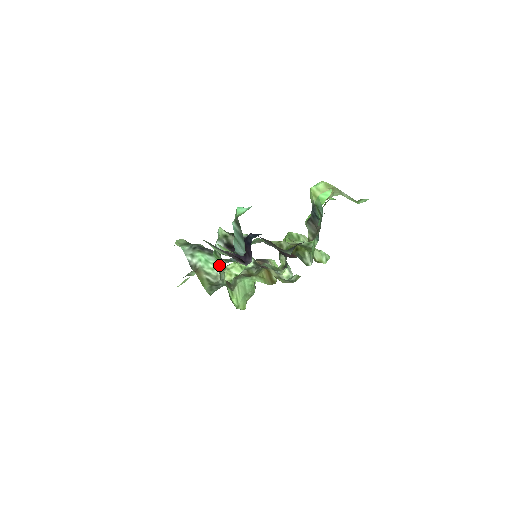
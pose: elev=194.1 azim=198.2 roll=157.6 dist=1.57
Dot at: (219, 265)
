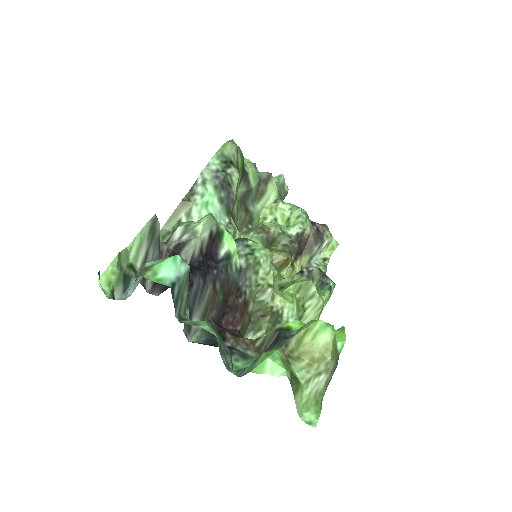
Dot at: occluded
